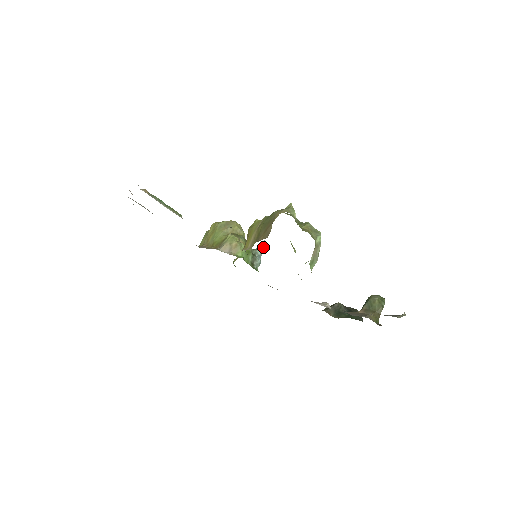
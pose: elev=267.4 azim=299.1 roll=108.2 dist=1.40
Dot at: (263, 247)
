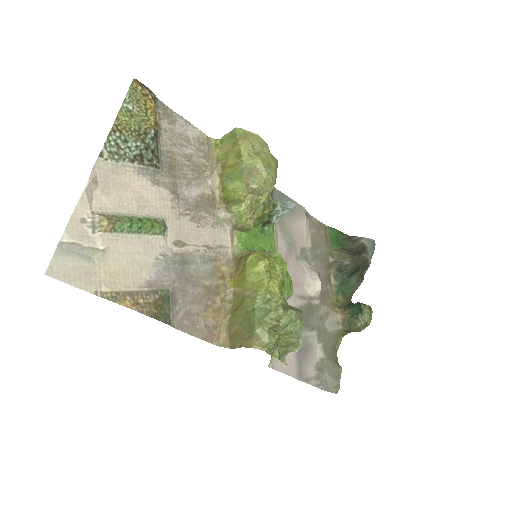
Dot at: (288, 211)
